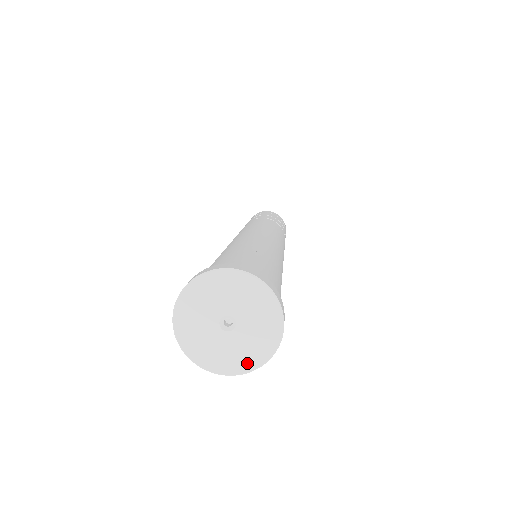
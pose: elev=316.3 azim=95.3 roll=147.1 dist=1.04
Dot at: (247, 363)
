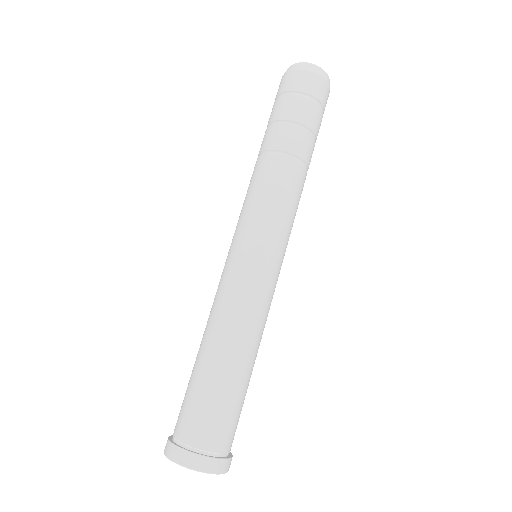
Dot at: occluded
